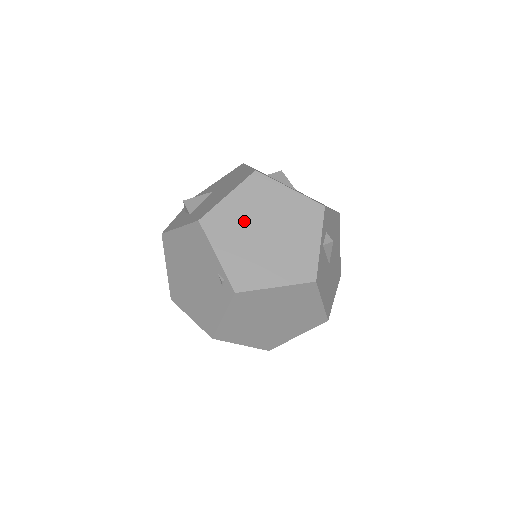
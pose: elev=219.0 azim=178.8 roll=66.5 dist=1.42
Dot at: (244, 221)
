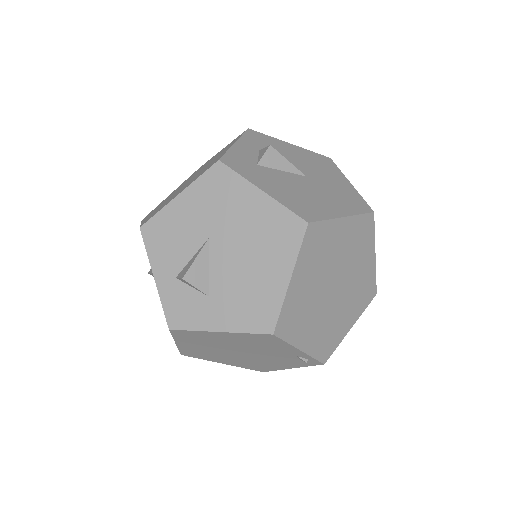
Dot at: (314, 294)
